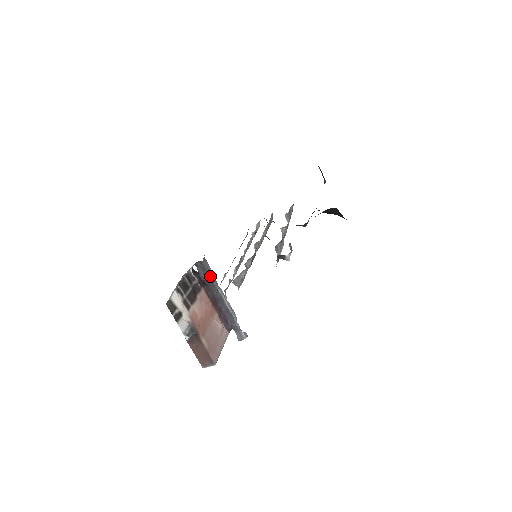
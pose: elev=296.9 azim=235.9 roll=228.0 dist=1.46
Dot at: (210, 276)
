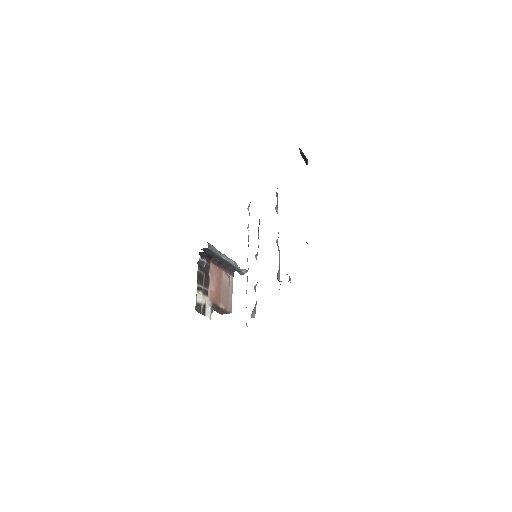
Dot at: (215, 253)
